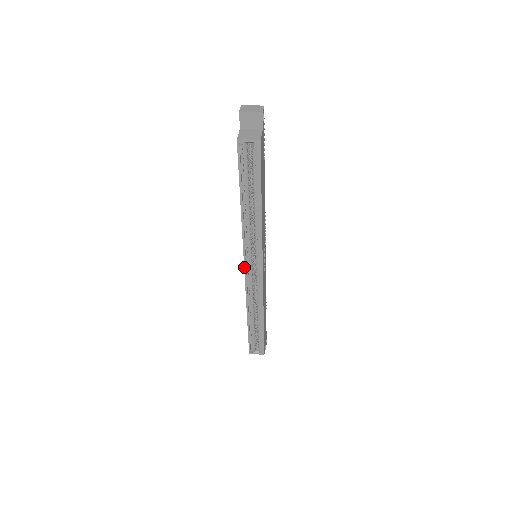
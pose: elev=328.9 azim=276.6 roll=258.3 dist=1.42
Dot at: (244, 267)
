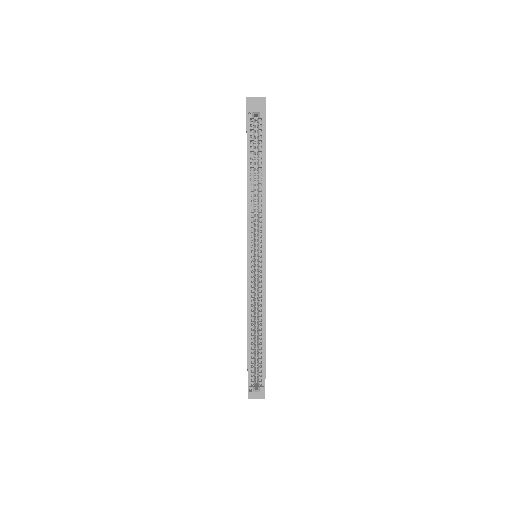
Dot at: (247, 256)
